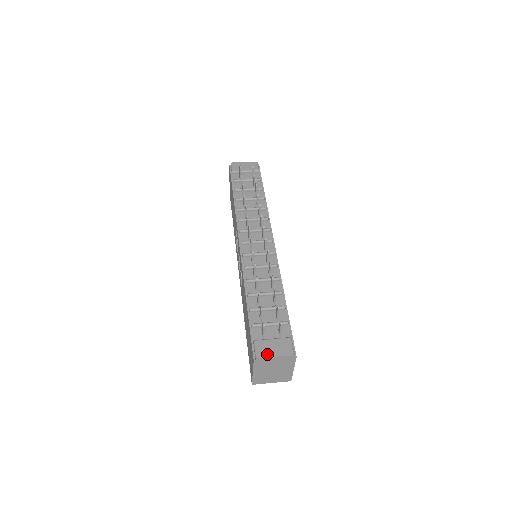
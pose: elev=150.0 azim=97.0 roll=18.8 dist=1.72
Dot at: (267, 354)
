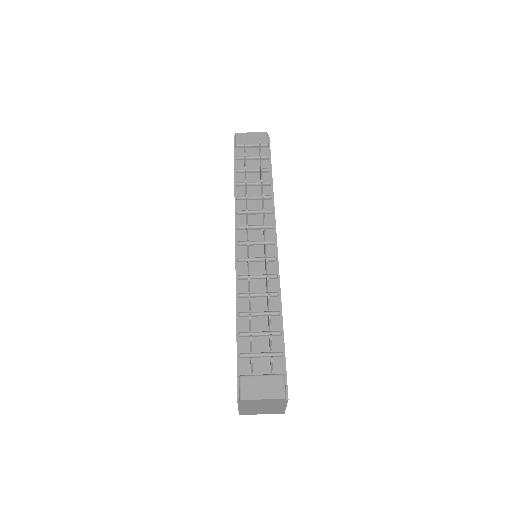
Dot at: (253, 395)
